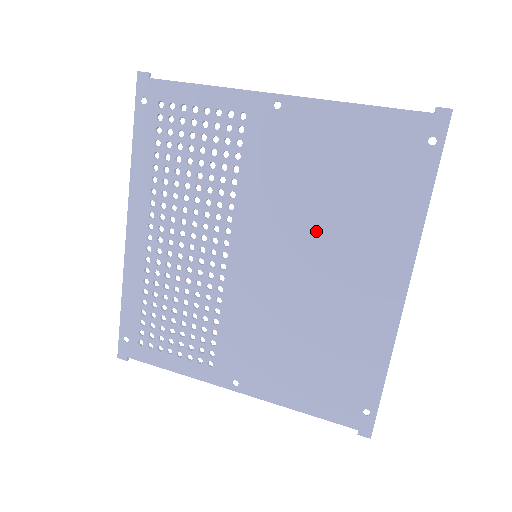
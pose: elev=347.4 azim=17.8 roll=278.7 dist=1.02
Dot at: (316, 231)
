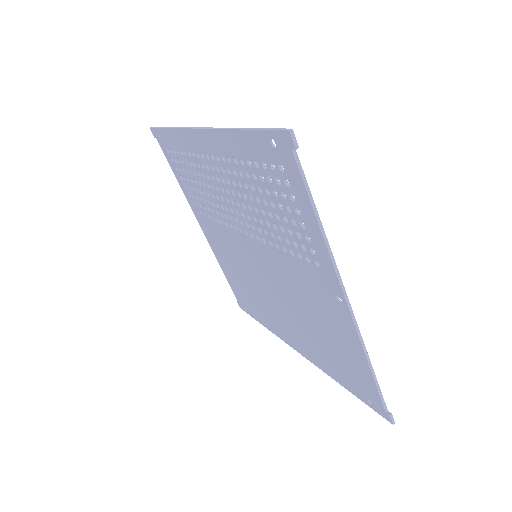
Dot at: (290, 306)
